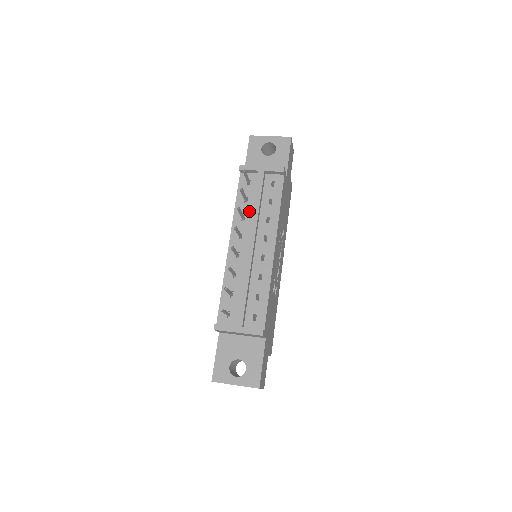
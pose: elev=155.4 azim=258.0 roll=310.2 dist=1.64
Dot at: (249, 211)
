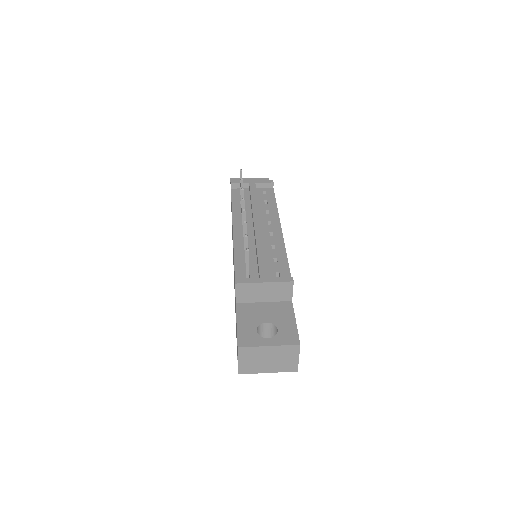
Dot at: (247, 208)
